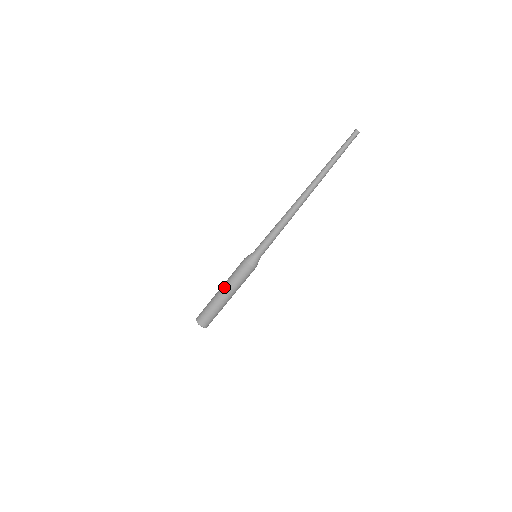
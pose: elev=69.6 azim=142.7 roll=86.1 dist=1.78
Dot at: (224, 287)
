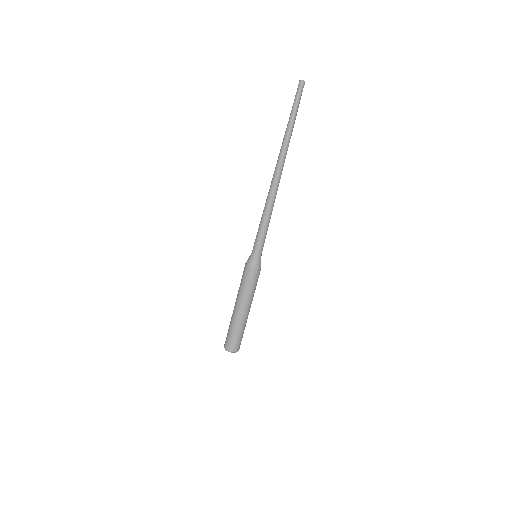
Dot at: (239, 303)
